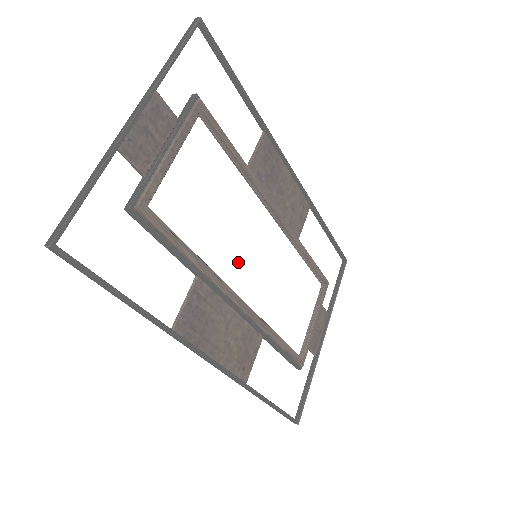
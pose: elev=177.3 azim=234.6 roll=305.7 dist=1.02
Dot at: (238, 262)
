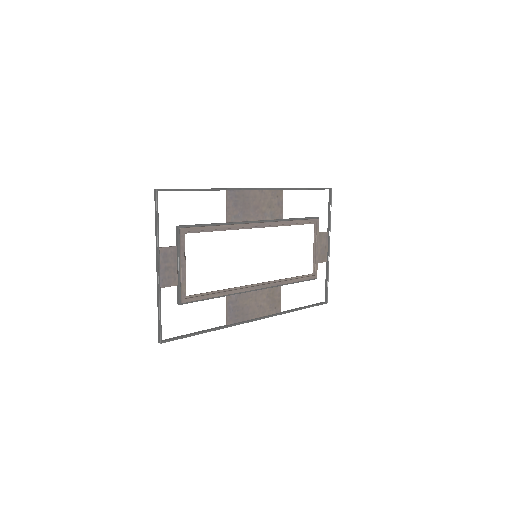
Dot at: (246, 270)
